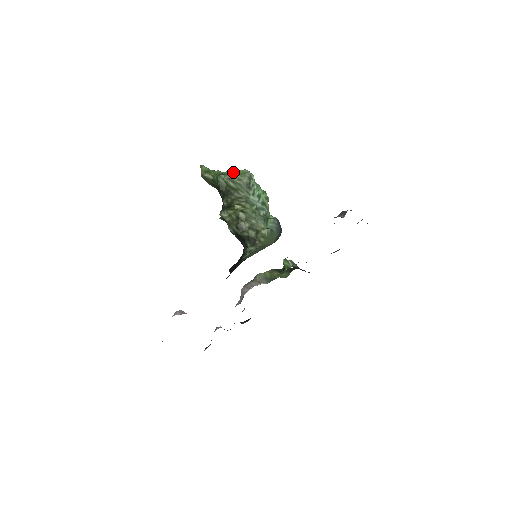
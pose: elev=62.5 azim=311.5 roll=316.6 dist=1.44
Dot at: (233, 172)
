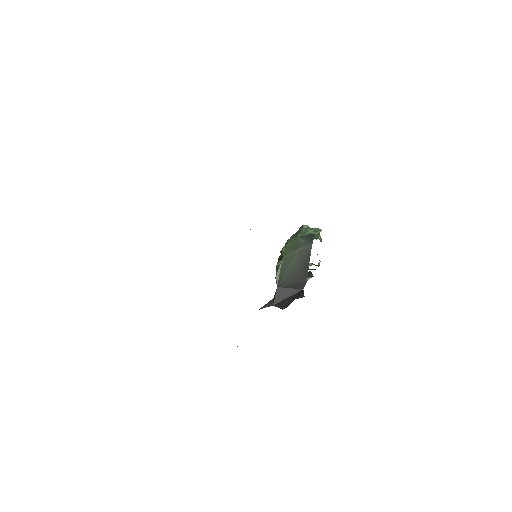
Dot at: occluded
